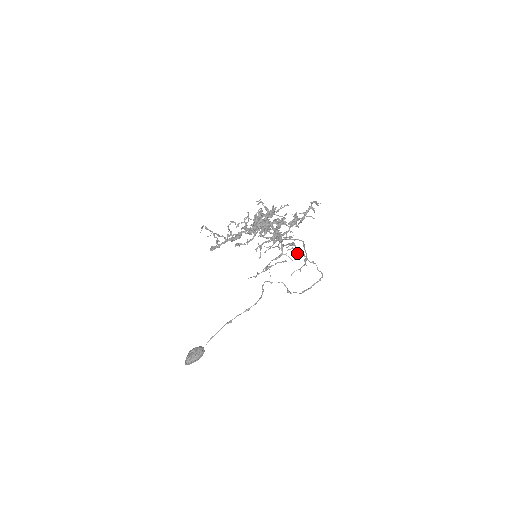
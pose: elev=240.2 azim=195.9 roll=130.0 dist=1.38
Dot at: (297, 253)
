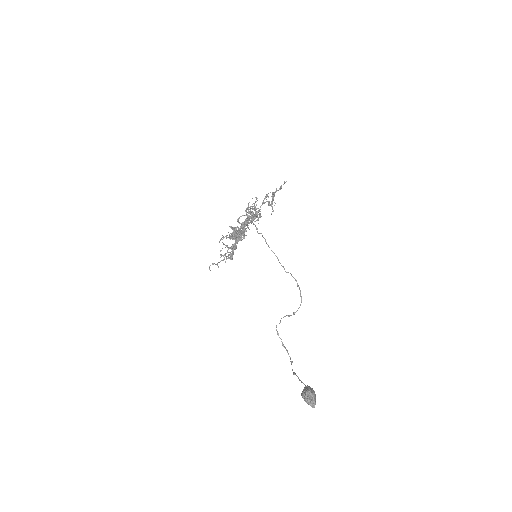
Dot at: occluded
